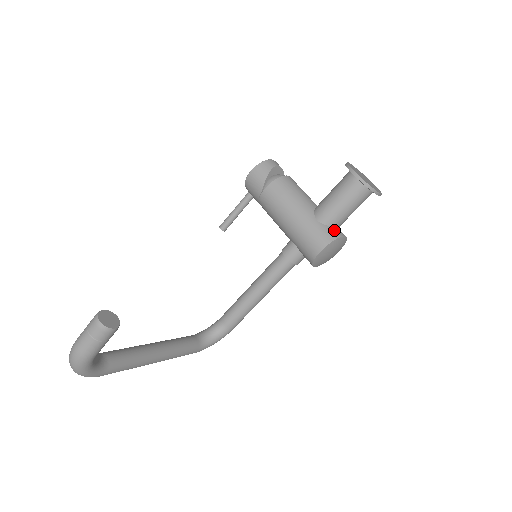
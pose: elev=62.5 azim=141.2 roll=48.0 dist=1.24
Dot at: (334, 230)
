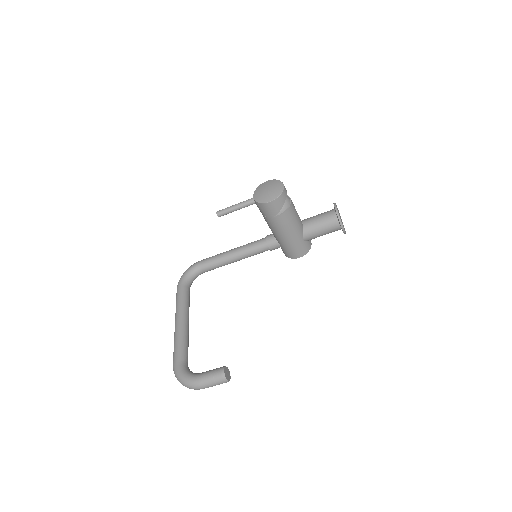
Dot at: (309, 243)
